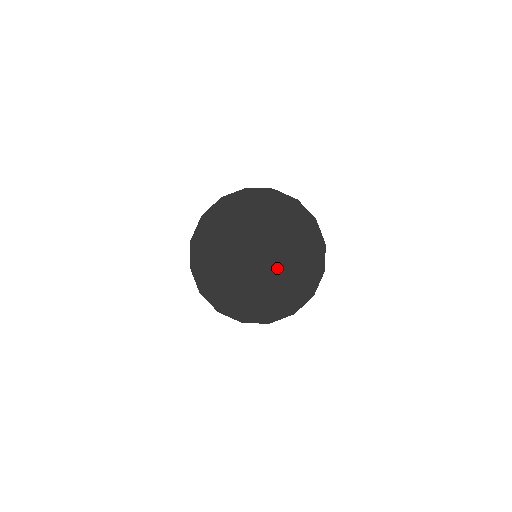
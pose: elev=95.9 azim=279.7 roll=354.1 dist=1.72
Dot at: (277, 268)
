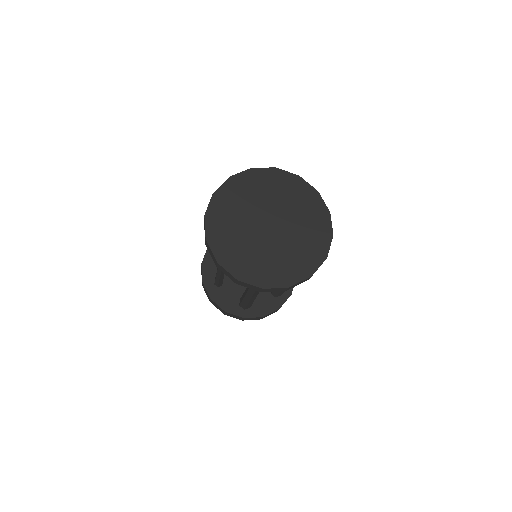
Dot at: (284, 241)
